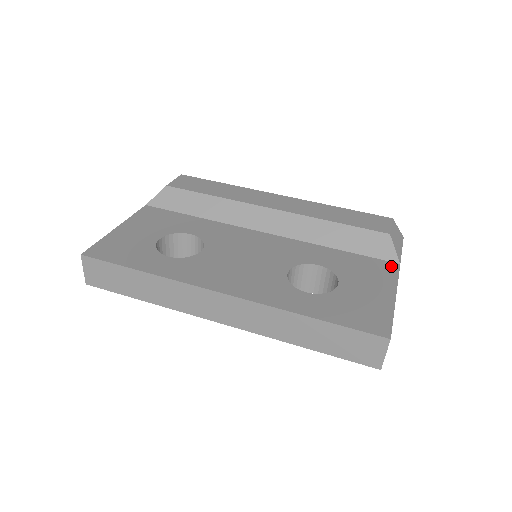
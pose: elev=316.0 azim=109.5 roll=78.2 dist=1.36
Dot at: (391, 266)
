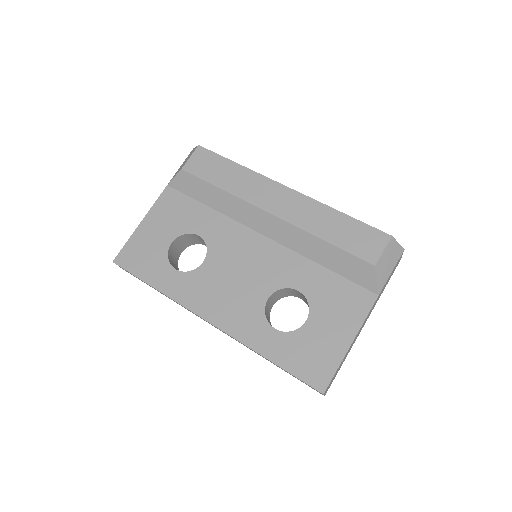
Dot at: (367, 298)
